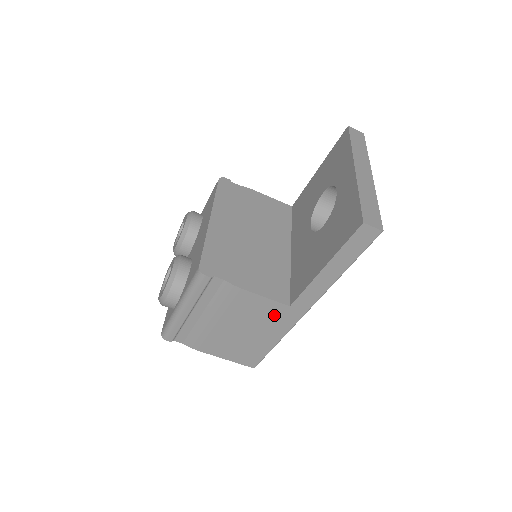
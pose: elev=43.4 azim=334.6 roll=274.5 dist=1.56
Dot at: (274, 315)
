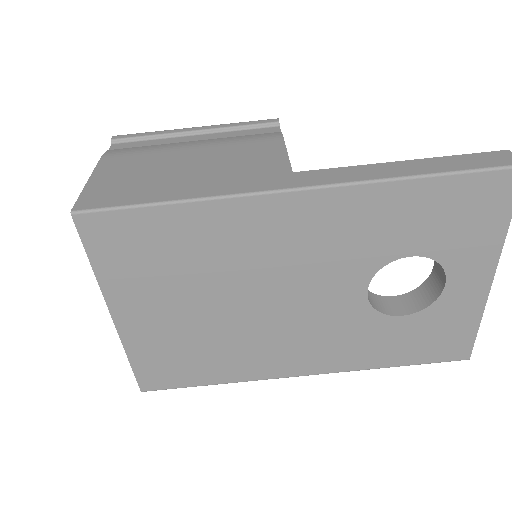
Dot at: (256, 171)
